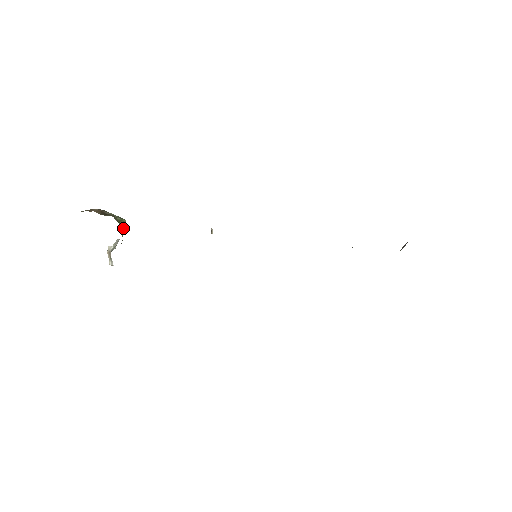
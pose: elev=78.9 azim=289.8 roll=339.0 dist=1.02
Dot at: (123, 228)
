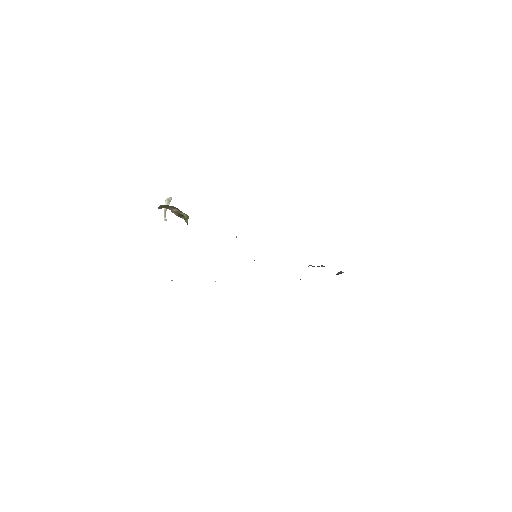
Dot at: occluded
